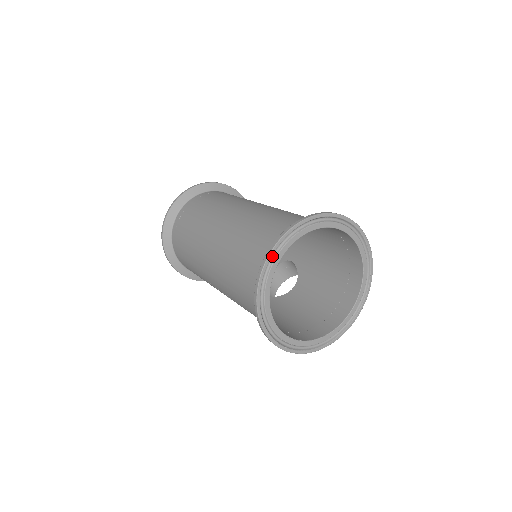
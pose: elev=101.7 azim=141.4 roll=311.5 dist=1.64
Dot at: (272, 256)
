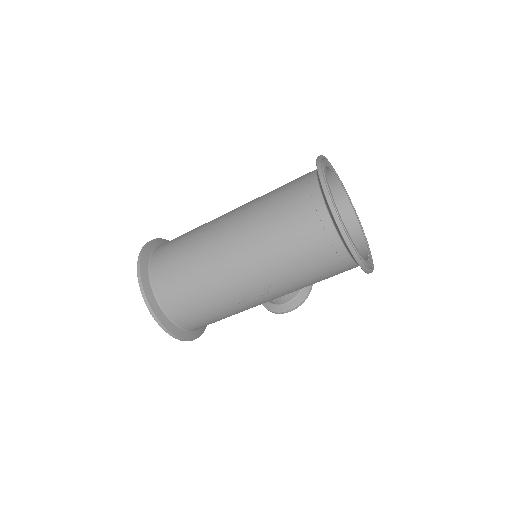
Dot at: occluded
